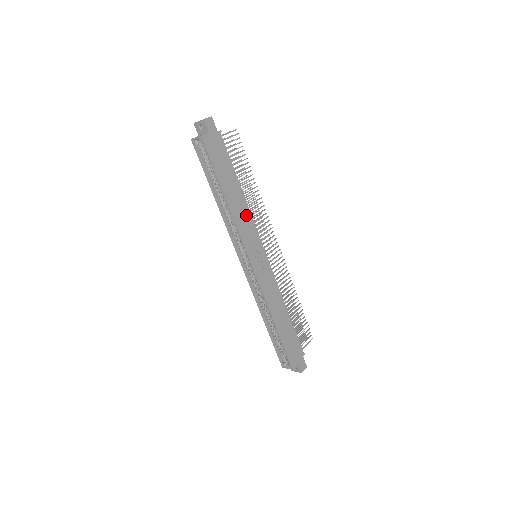
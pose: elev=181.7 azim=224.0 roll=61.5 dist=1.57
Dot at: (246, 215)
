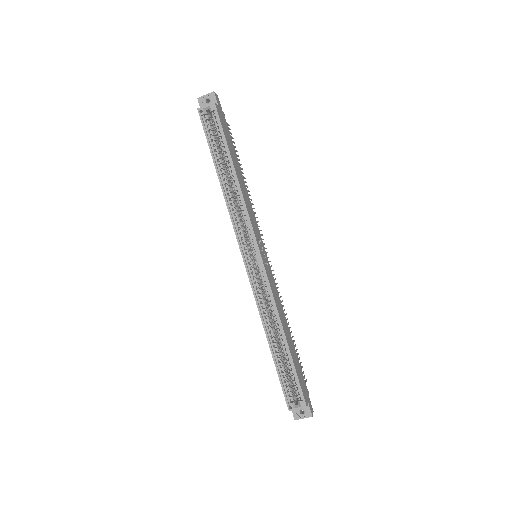
Dot at: (249, 203)
